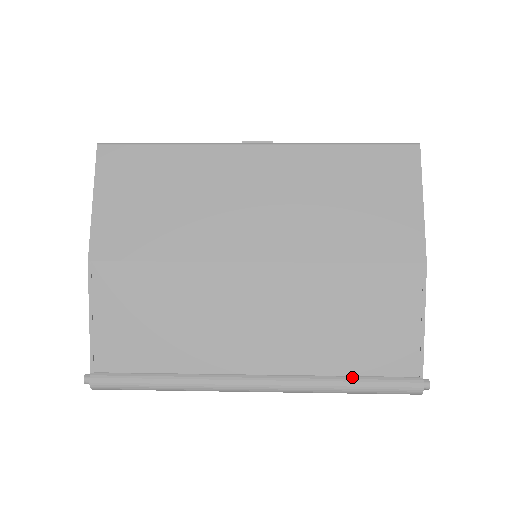
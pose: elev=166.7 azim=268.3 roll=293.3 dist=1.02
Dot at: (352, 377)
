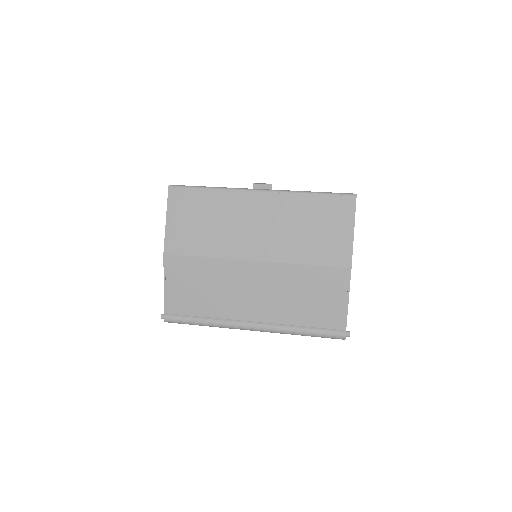
Dot at: (306, 327)
